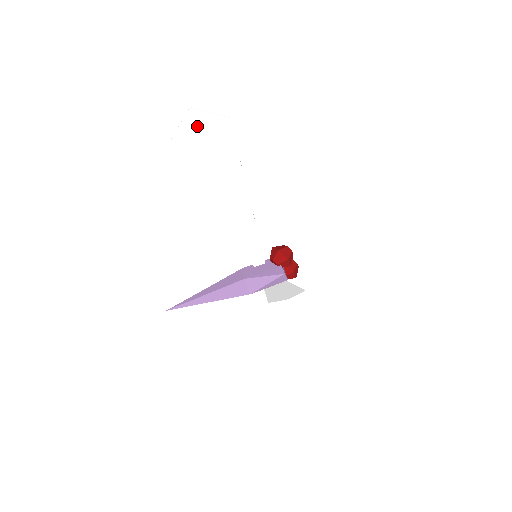
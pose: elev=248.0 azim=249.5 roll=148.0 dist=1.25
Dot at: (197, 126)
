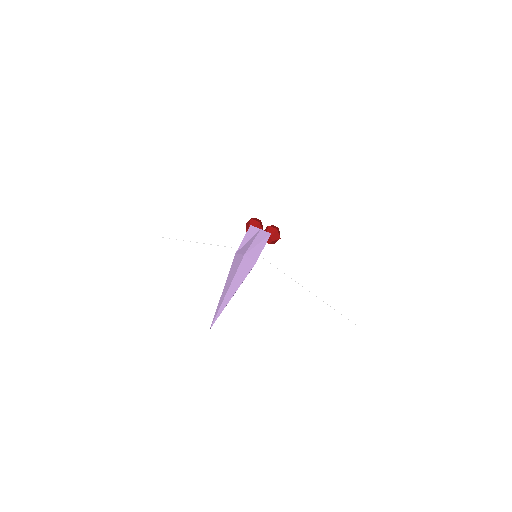
Dot at: (165, 220)
